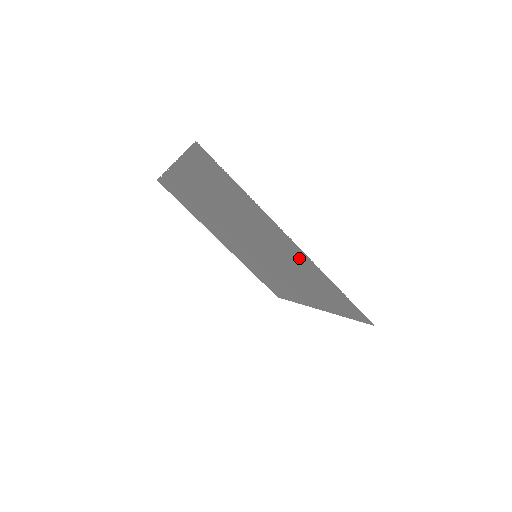
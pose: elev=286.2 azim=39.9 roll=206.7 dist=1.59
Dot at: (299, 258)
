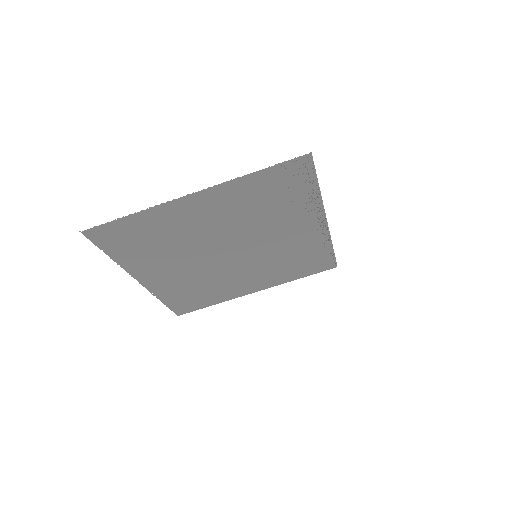
Dot at: (222, 199)
